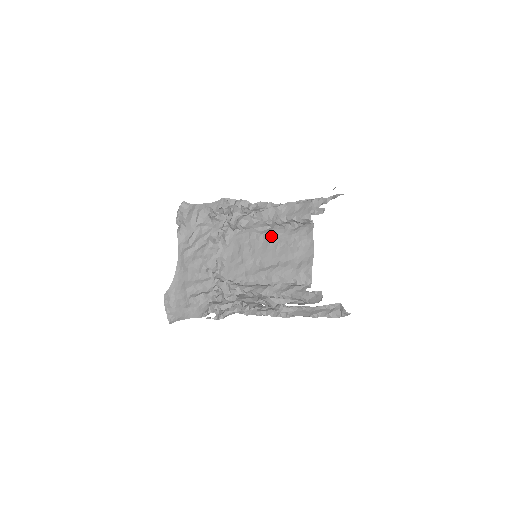
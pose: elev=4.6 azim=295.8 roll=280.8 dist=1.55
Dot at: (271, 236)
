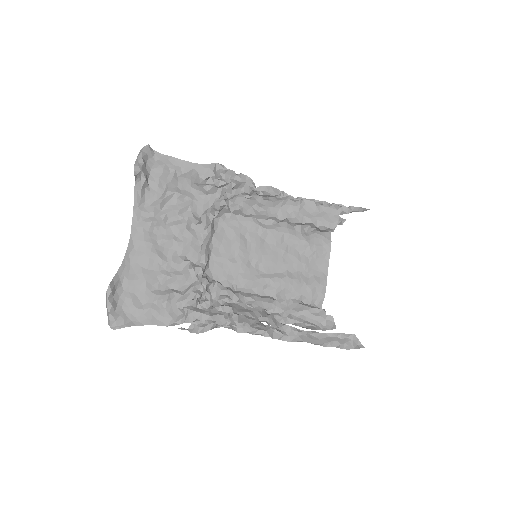
Dot at: (279, 235)
